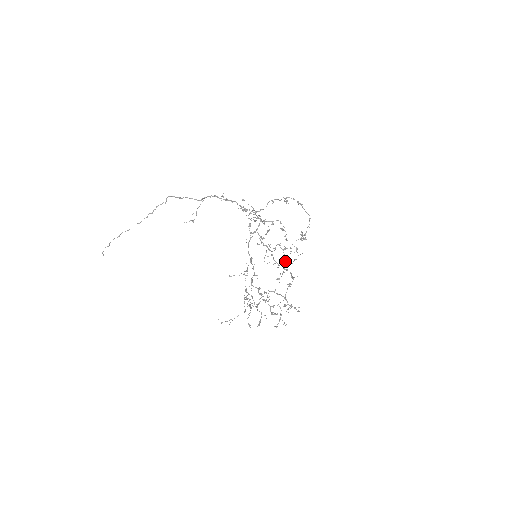
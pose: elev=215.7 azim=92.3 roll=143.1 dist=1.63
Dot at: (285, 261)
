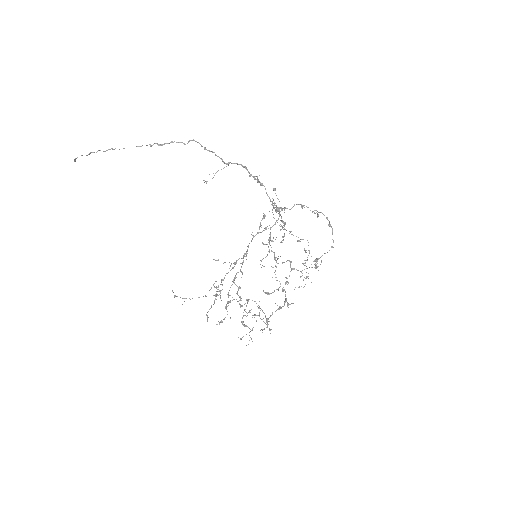
Dot at: (288, 282)
